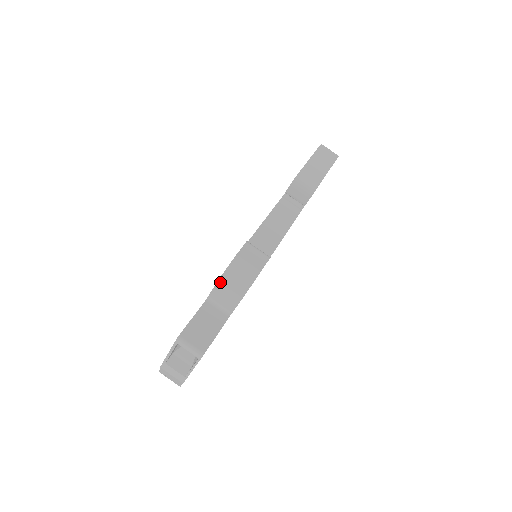
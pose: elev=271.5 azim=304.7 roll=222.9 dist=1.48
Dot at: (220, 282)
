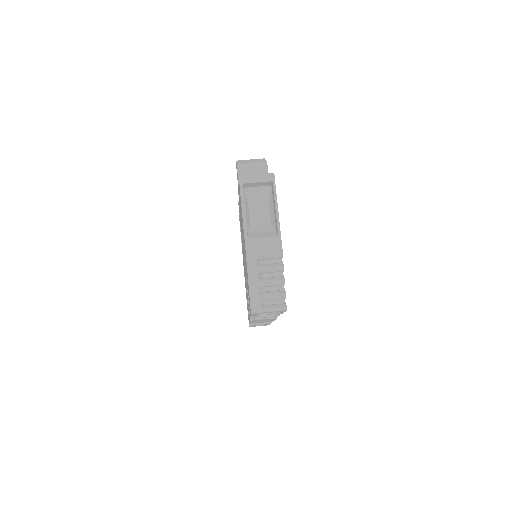
Dot at: (239, 164)
